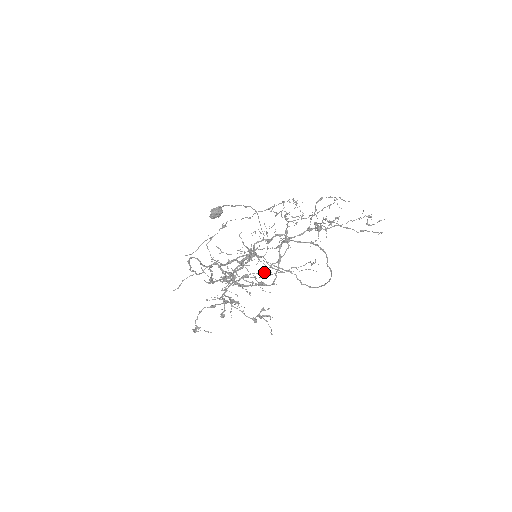
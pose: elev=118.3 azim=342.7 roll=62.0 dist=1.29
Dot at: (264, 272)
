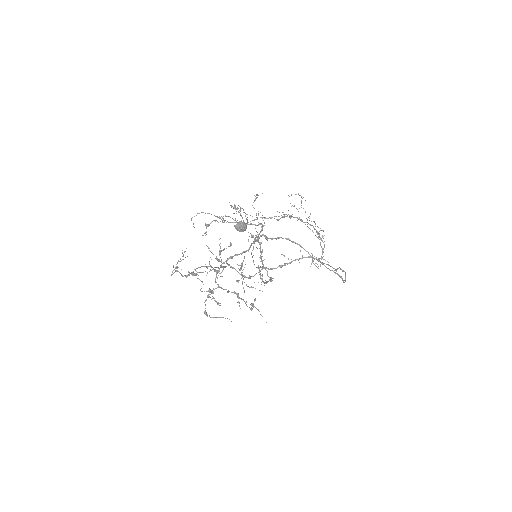
Dot at: (225, 266)
